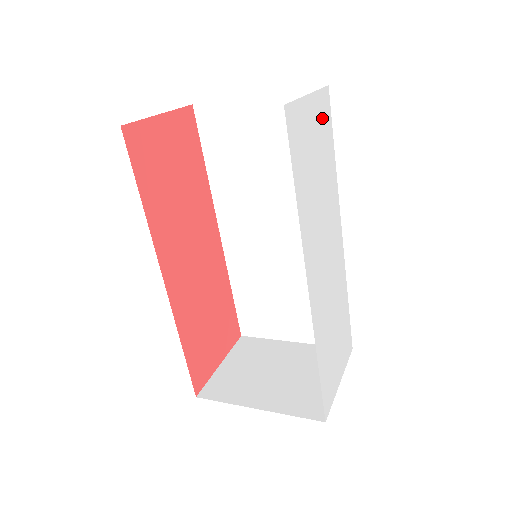
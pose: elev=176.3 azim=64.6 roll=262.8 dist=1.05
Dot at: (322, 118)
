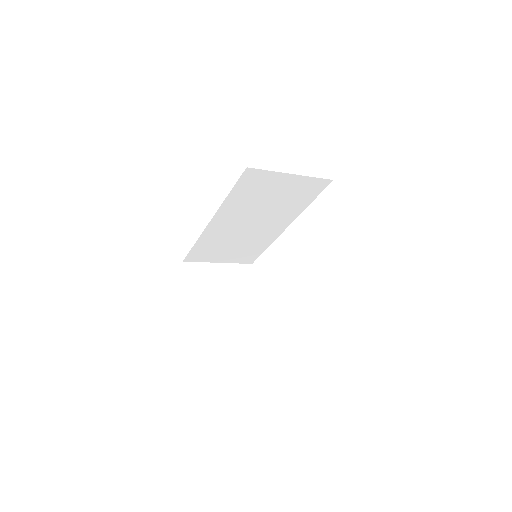
Dot at: occluded
